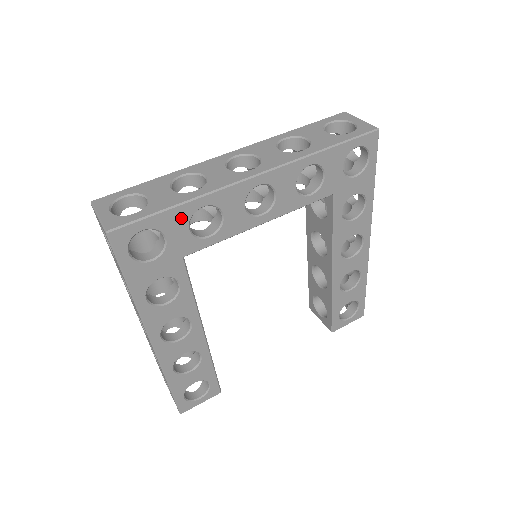
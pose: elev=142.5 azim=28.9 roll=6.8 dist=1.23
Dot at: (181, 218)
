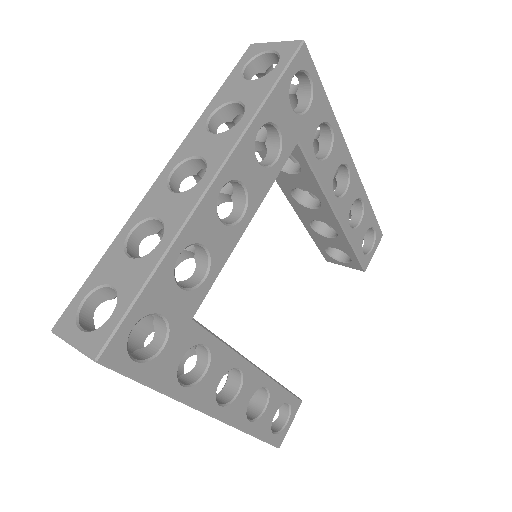
Dot at: (164, 284)
